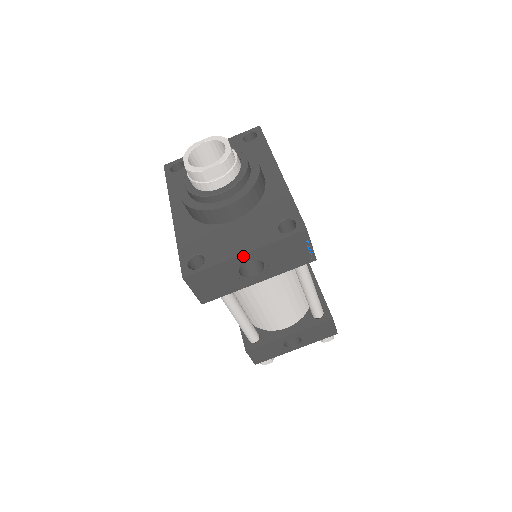
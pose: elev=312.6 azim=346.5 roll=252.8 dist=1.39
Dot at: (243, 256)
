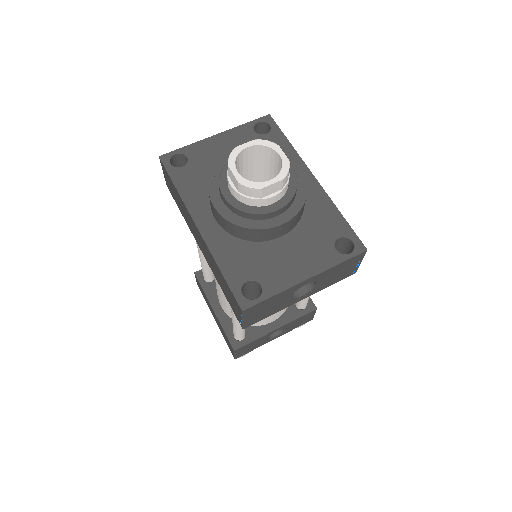
Dot at: (305, 281)
